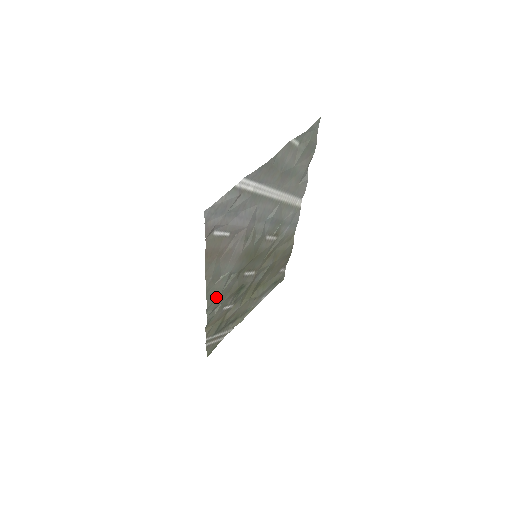
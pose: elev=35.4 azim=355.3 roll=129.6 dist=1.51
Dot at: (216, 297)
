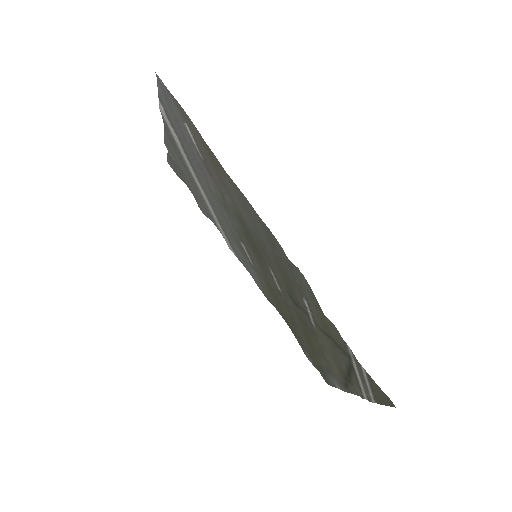
Dot at: (273, 244)
